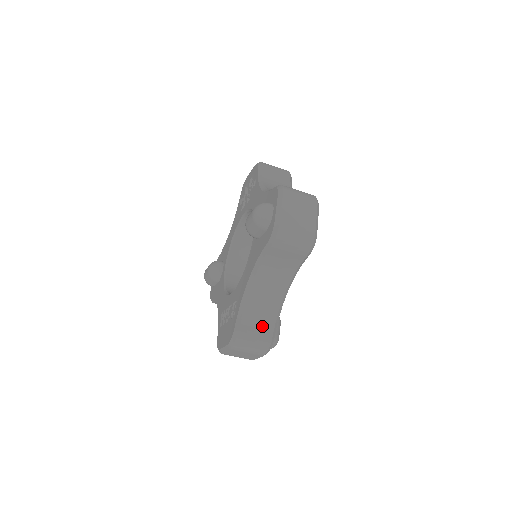
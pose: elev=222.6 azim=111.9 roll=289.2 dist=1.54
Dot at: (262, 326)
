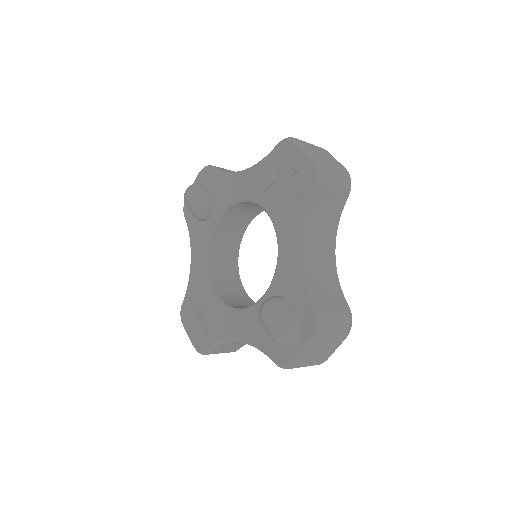
Dot at: (232, 348)
